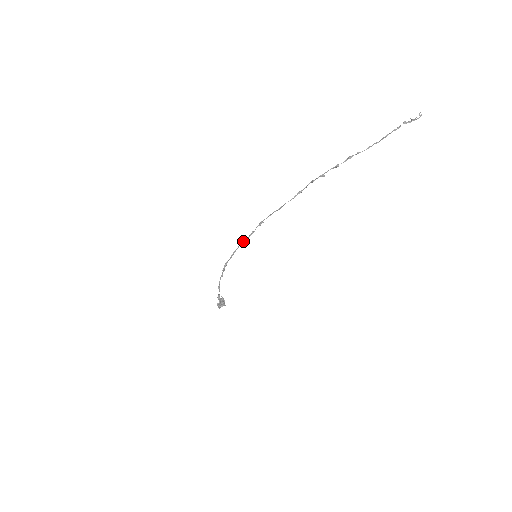
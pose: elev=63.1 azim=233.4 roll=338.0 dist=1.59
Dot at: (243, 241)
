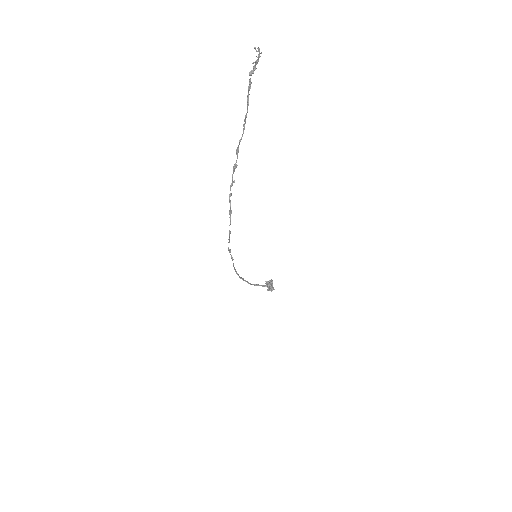
Dot at: (233, 266)
